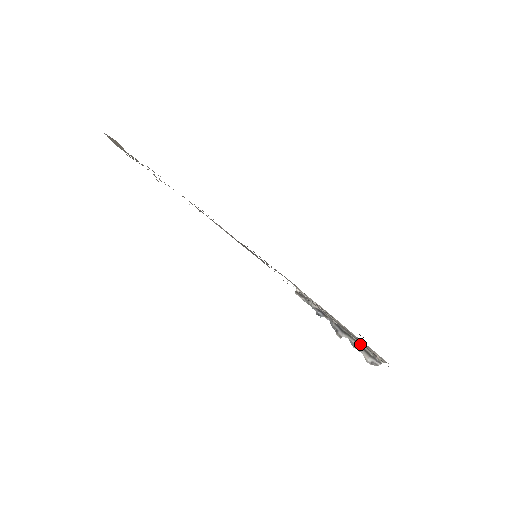
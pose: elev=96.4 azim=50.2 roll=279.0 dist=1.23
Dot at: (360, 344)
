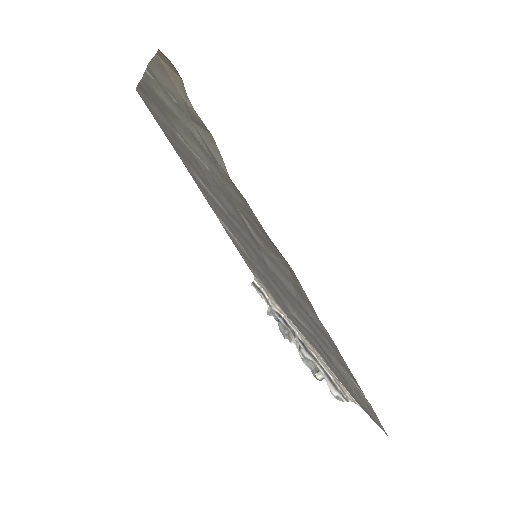
Dot at: (327, 372)
